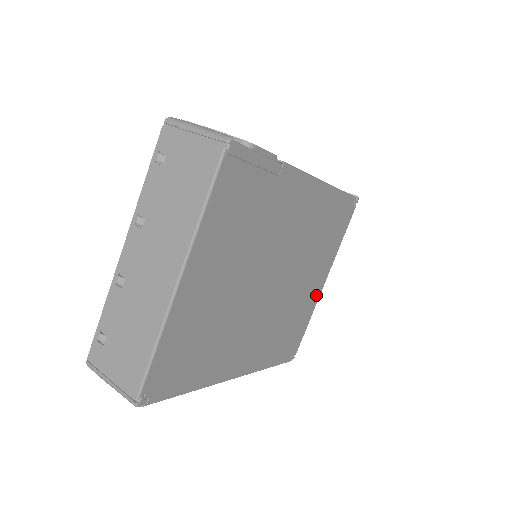
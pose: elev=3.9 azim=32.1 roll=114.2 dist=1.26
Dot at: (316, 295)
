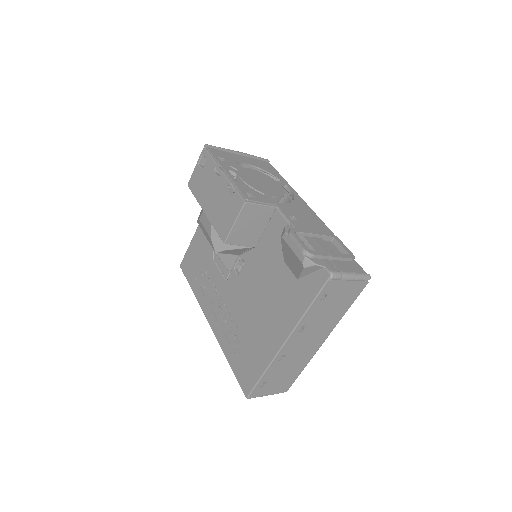
Dot at: occluded
